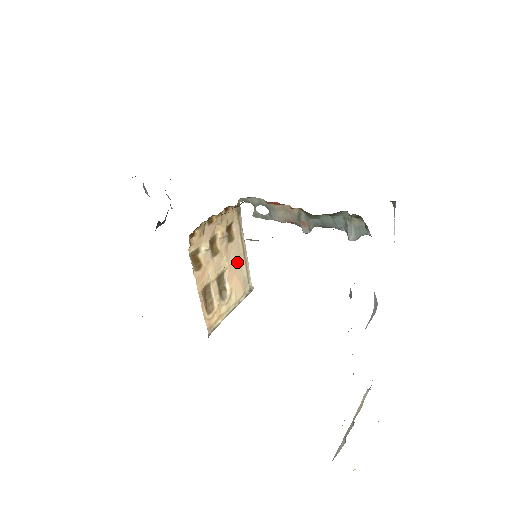
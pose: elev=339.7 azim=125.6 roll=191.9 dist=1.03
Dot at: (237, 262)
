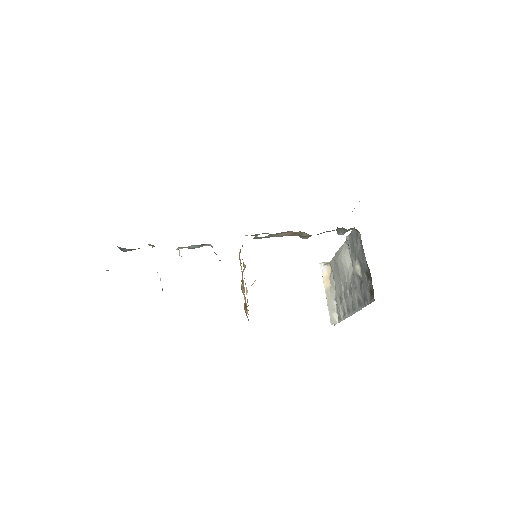
Dot at: occluded
